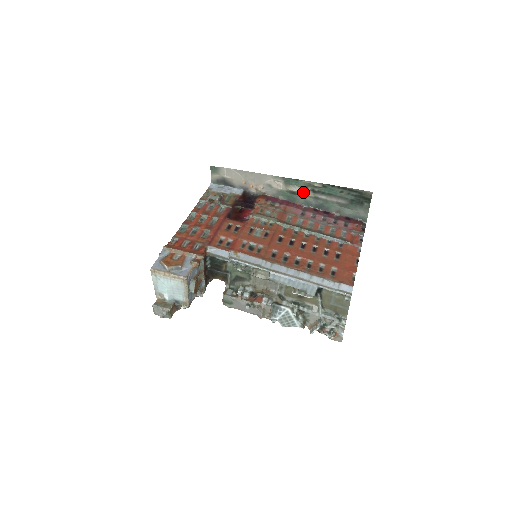
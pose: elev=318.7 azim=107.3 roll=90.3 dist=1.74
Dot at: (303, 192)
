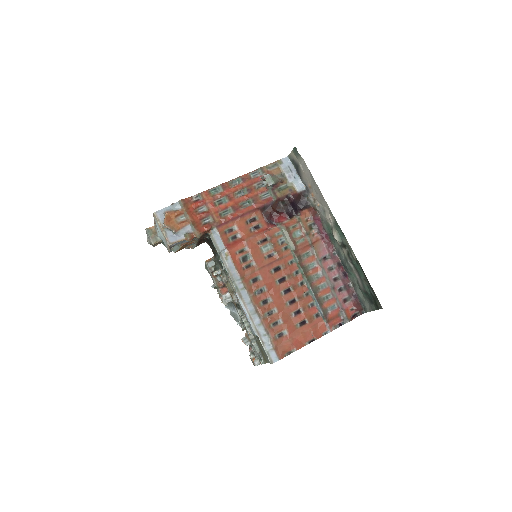
Dot at: (342, 244)
